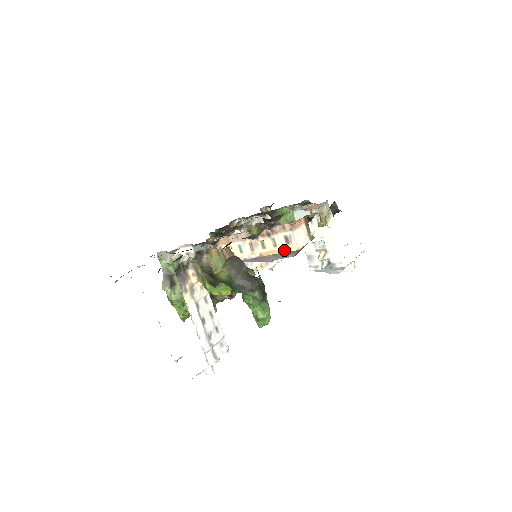
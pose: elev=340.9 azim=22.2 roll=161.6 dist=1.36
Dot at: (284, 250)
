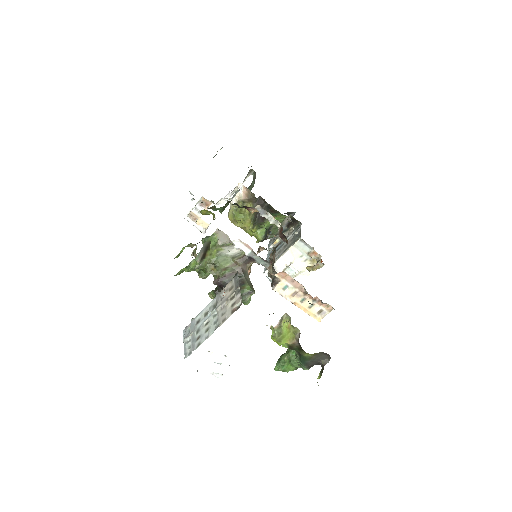
Dot at: (312, 315)
